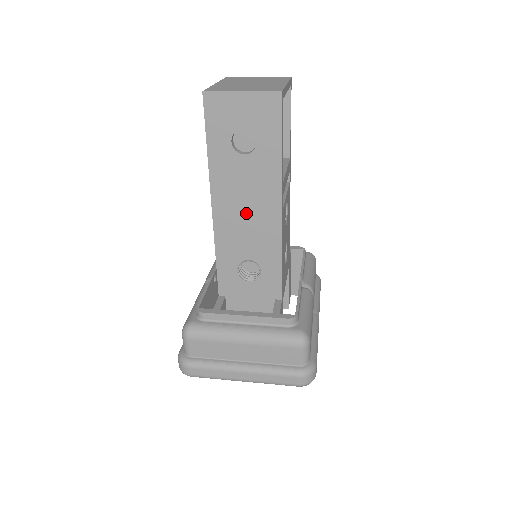
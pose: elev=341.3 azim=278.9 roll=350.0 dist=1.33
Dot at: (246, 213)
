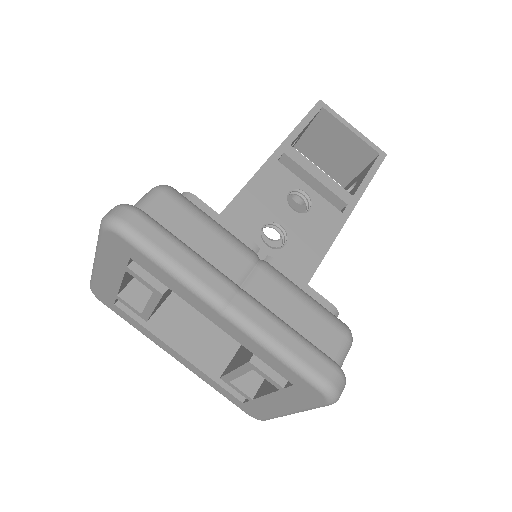
Dot at: occluded
